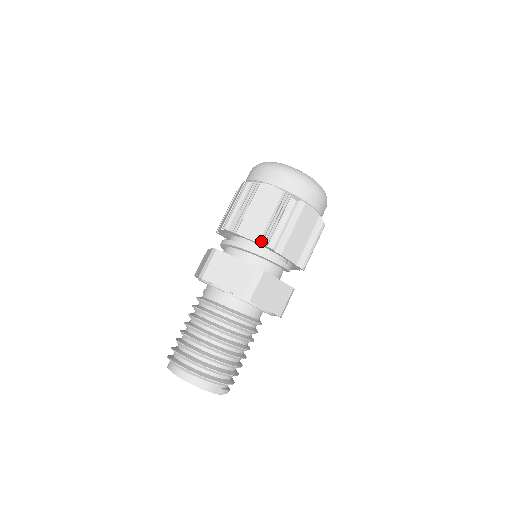
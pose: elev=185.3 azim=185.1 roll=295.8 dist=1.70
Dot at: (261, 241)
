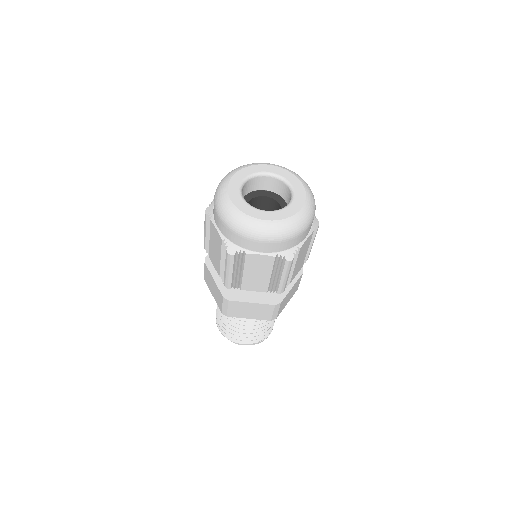
Dot at: (222, 275)
